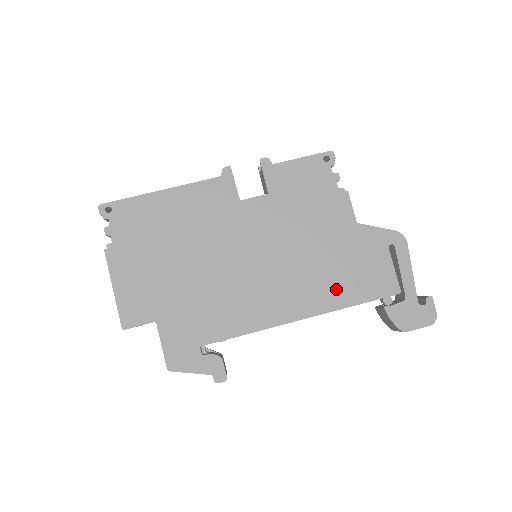
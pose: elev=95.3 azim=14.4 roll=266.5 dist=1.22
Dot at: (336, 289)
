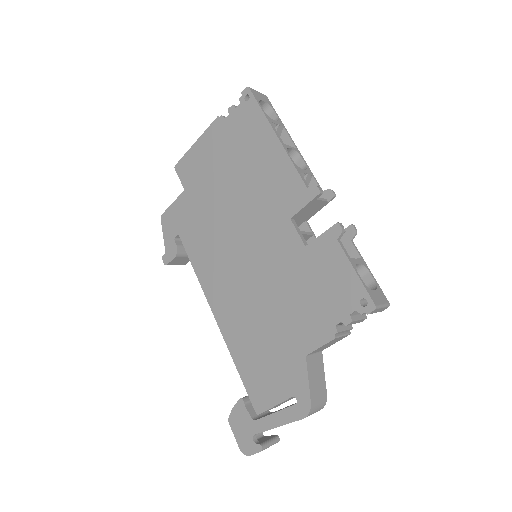
Dot at: (244, 345)
